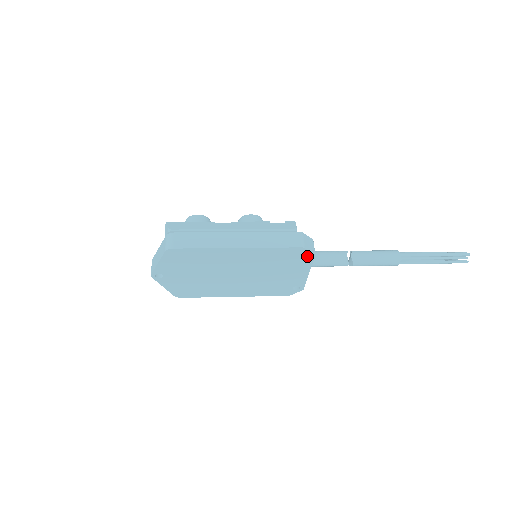
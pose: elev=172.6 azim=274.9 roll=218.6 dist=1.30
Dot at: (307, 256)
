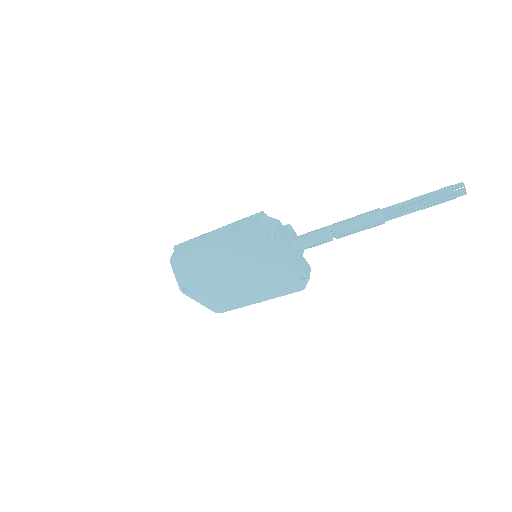
Dot at: (276, 235)
